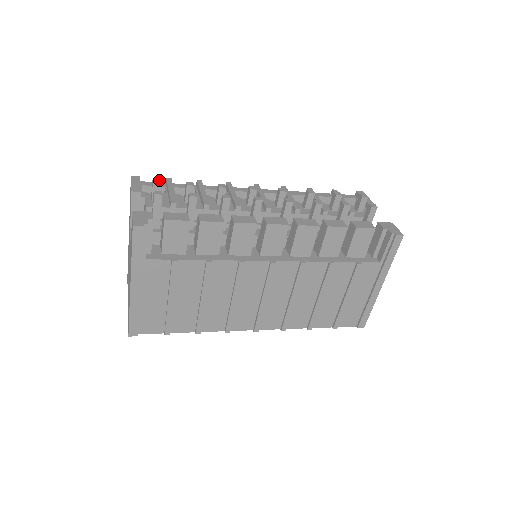
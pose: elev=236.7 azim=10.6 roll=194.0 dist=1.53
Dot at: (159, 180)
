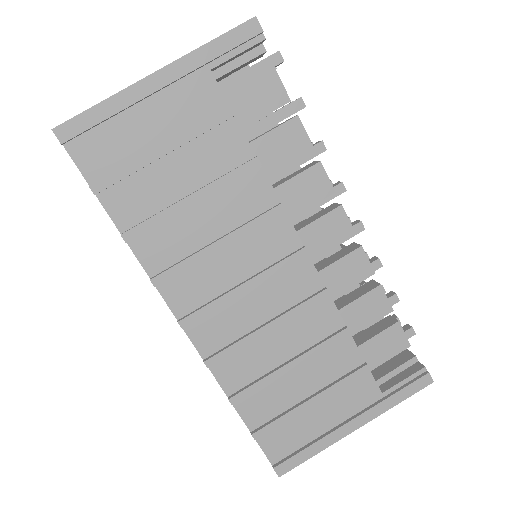
Dot at: occluded
